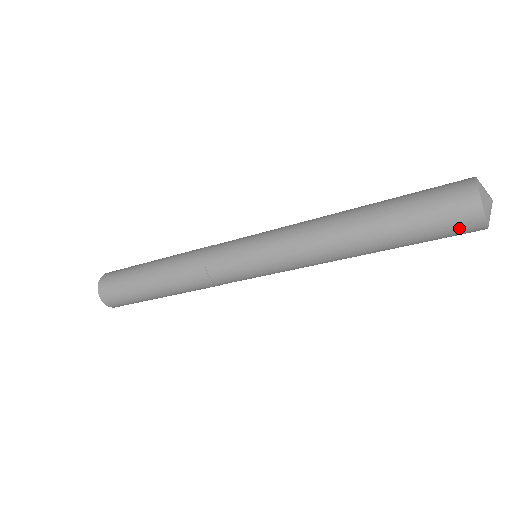
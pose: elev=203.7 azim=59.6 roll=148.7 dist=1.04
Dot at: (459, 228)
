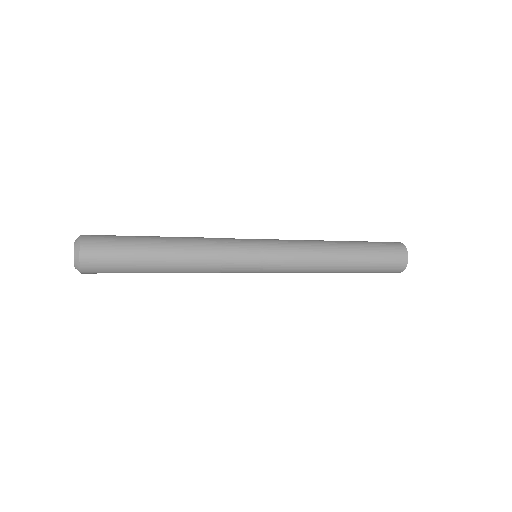
Dot at: (395, 264)
